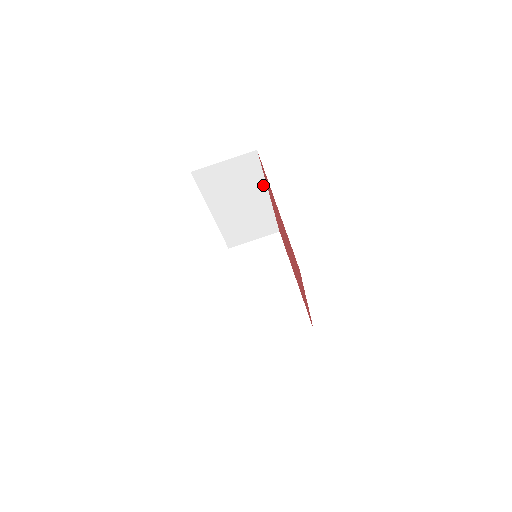
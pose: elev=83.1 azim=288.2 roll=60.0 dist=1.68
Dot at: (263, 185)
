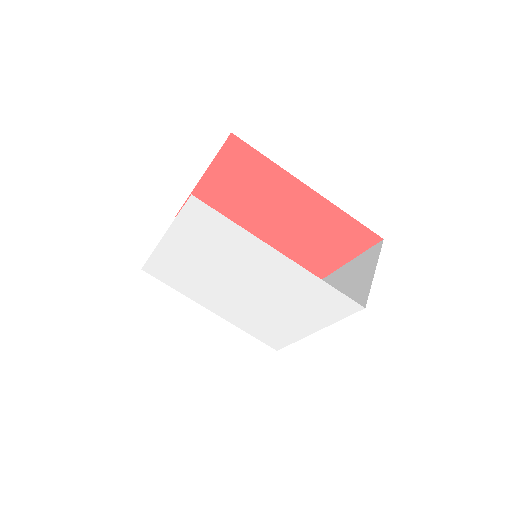
Dot at: occluded
